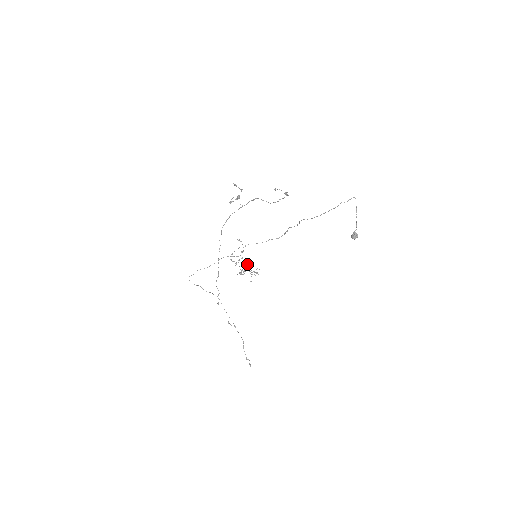
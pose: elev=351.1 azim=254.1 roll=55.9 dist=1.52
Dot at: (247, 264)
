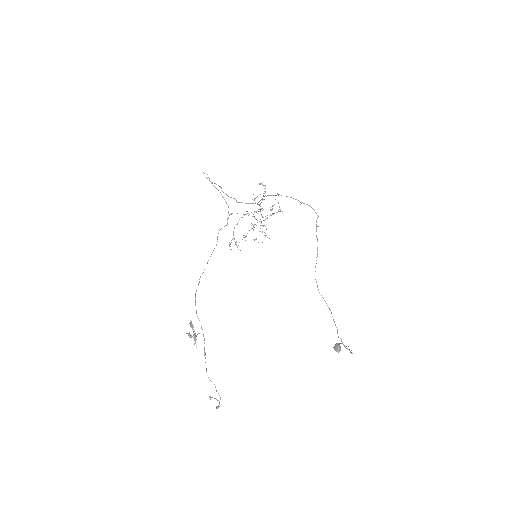
Dot at: (262, 216)
